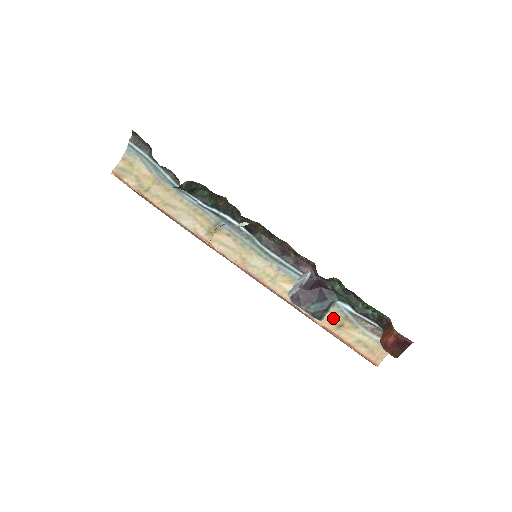
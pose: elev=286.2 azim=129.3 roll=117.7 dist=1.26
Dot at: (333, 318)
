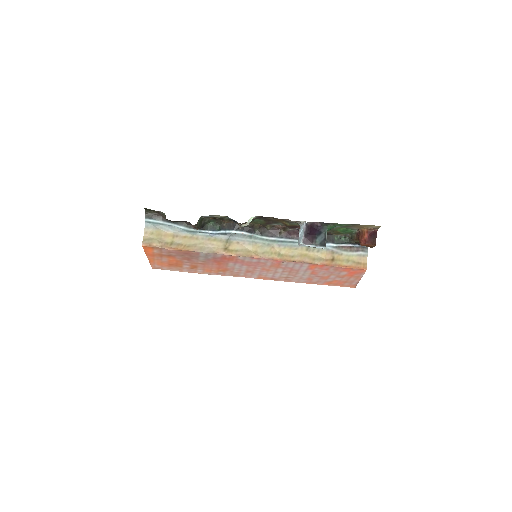
Dot at: (326, 256)
